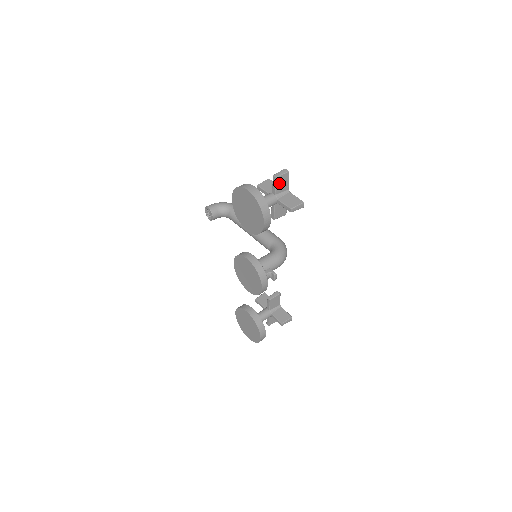
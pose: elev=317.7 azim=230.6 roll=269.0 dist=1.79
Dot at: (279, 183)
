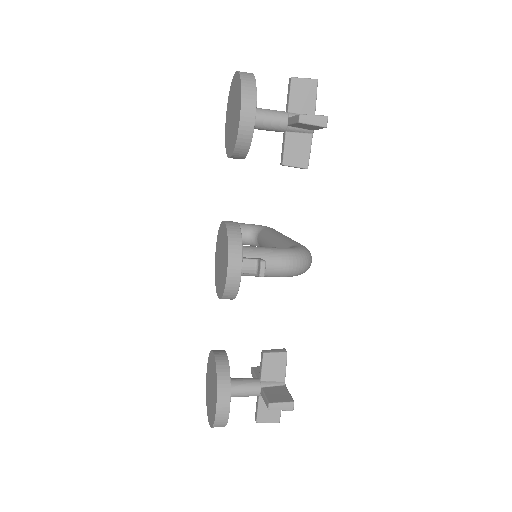
Dot at: (297, 93)
